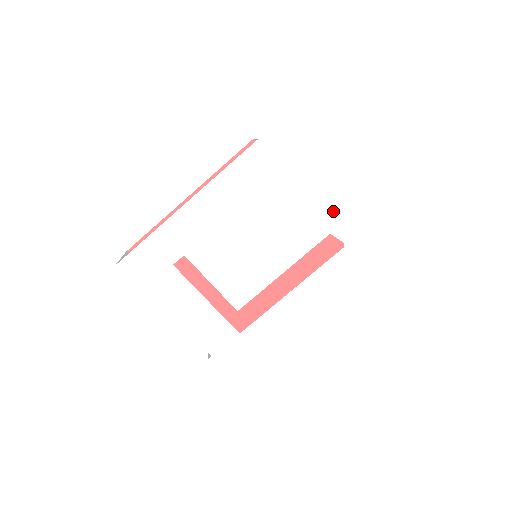
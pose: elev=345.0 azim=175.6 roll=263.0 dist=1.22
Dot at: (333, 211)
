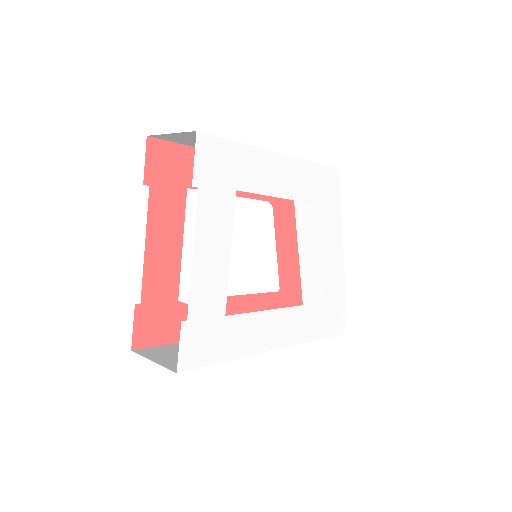
Dot at: (335, 267)
